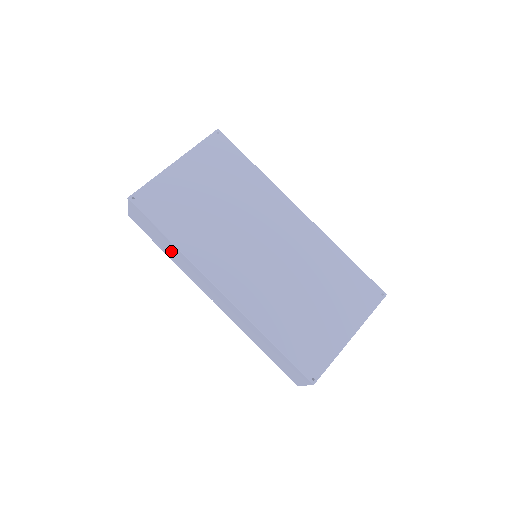
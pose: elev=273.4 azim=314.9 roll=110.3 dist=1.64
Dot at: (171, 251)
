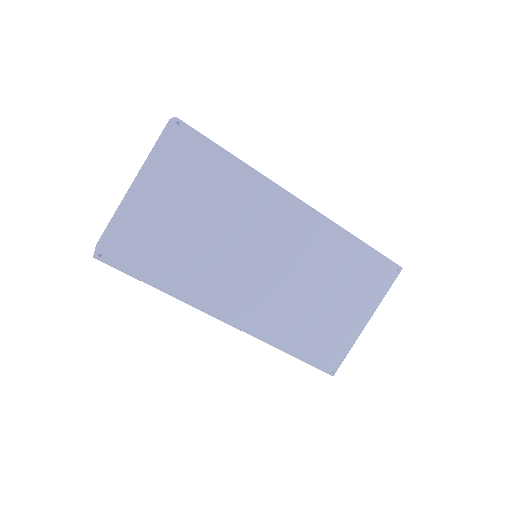
Dot at: occluded
